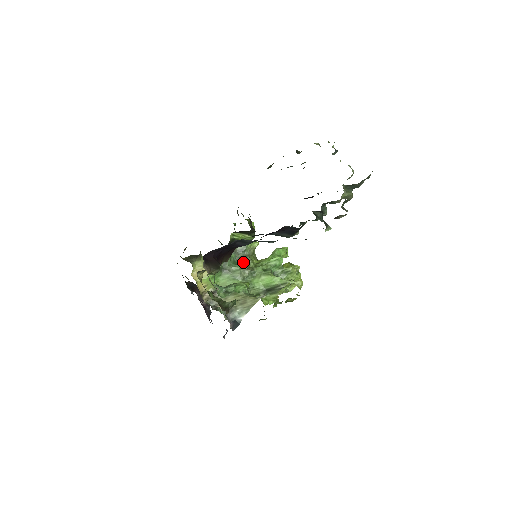
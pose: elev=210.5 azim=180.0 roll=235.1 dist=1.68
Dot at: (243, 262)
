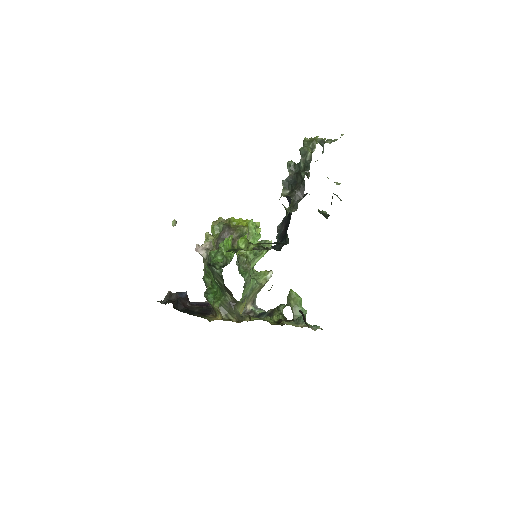
Dot at: (242, 265)
